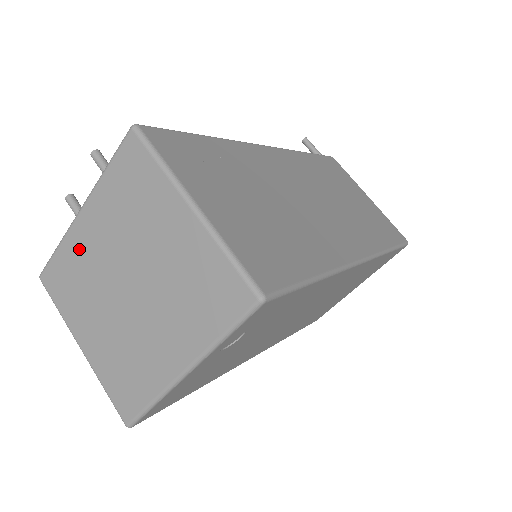
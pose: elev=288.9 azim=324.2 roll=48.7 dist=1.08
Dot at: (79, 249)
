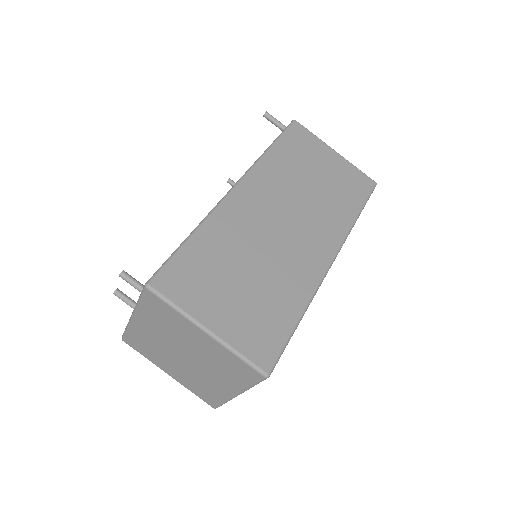
Dot at: (142, 334)
